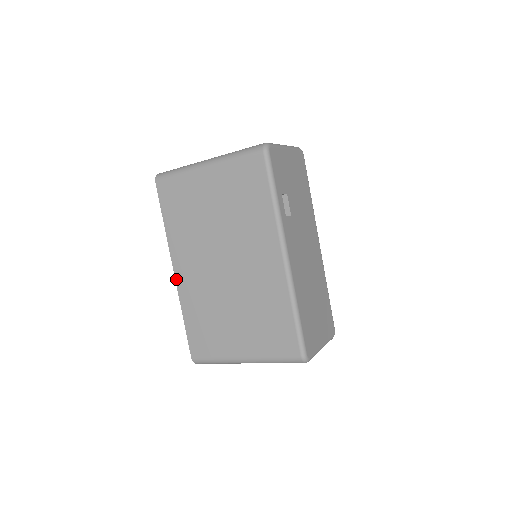
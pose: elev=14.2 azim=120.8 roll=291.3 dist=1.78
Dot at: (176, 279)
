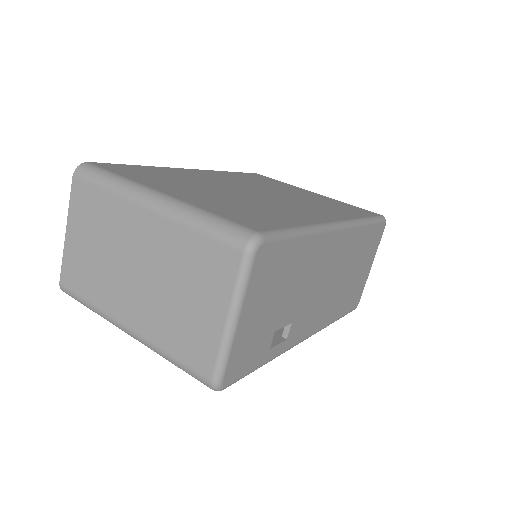
Dot at: occluded
